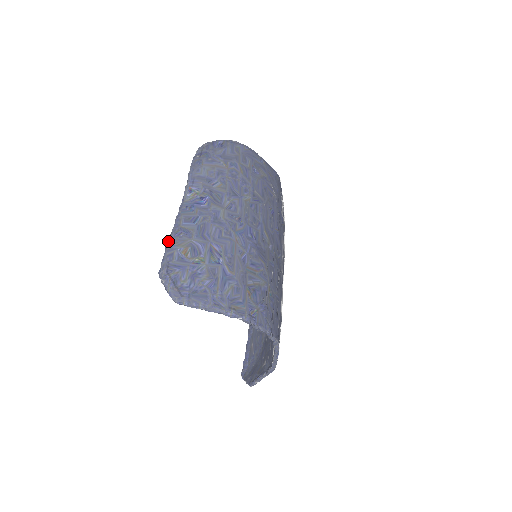
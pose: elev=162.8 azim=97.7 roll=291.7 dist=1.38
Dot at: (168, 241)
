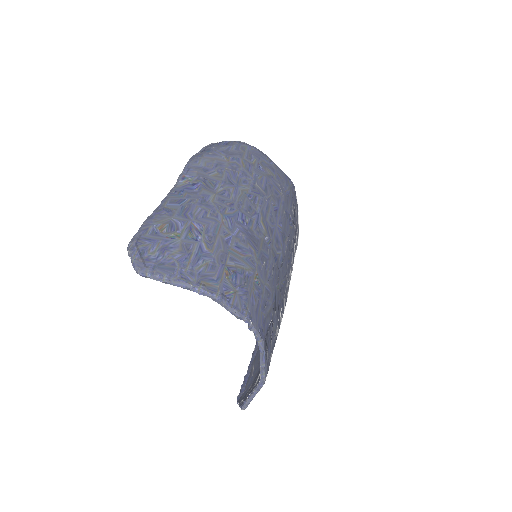
Dot at: (147, 218)
